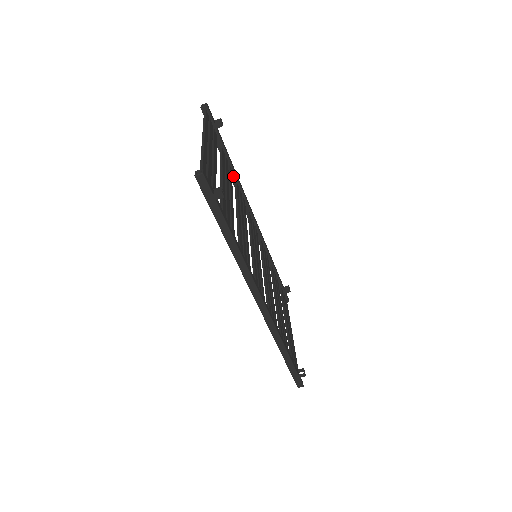
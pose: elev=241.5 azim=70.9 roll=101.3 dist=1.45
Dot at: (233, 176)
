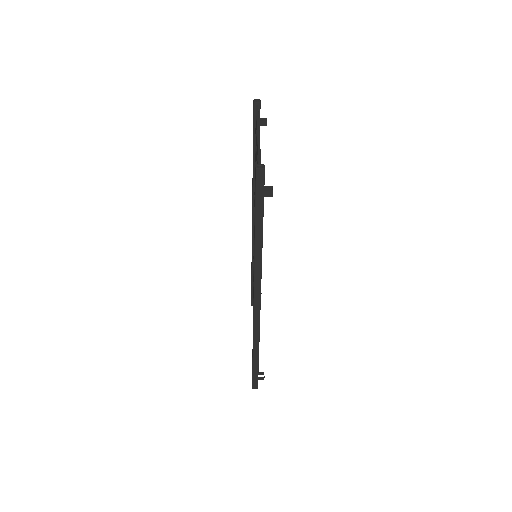
Dot at: occluded
